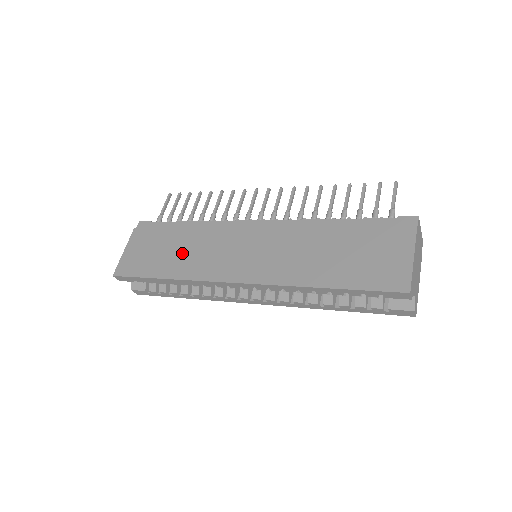
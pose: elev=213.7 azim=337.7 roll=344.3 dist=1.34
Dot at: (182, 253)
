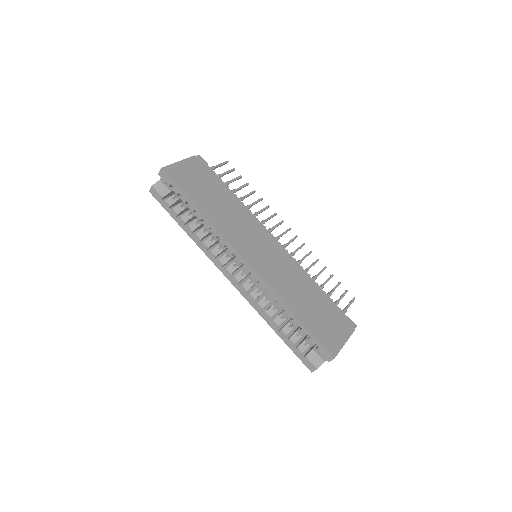
Dot at: (221, 207)
